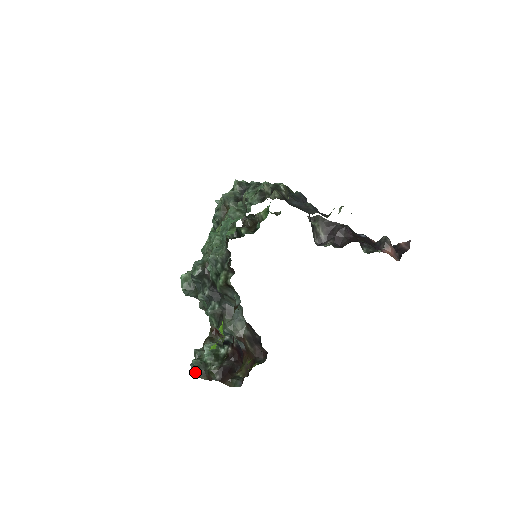
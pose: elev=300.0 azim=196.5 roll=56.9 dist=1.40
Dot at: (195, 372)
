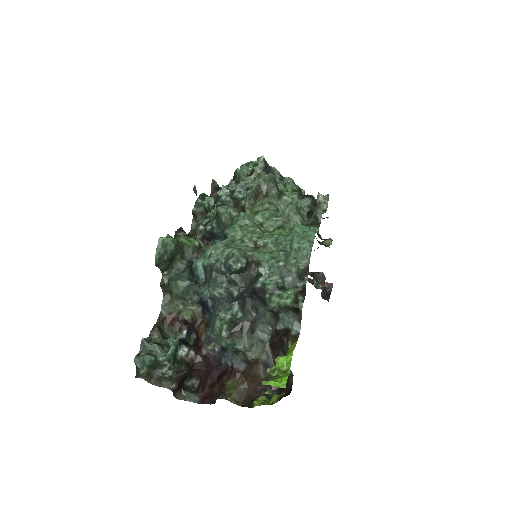
Dot at: (143, 371)
